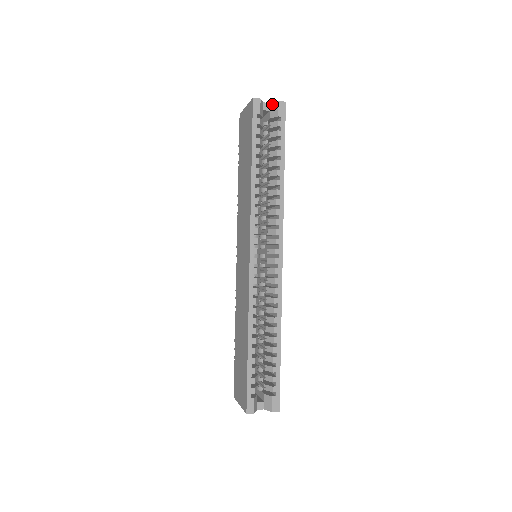
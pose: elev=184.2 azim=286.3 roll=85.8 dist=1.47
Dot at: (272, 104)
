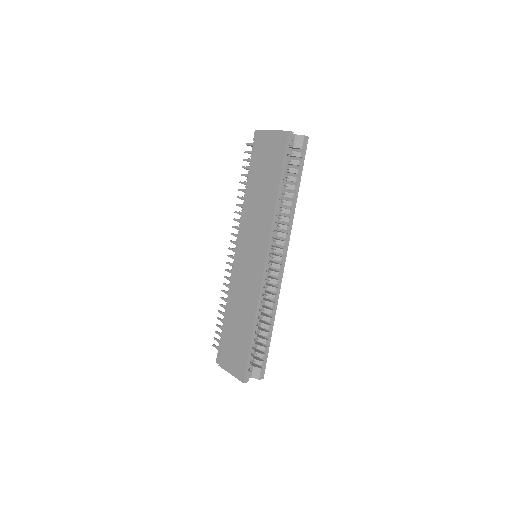
Dot at: (298, 136)
